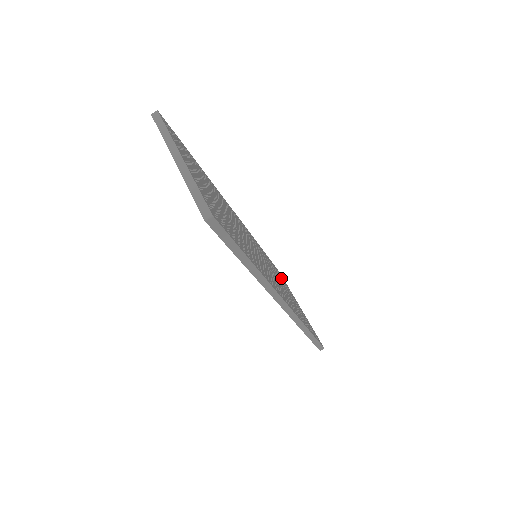
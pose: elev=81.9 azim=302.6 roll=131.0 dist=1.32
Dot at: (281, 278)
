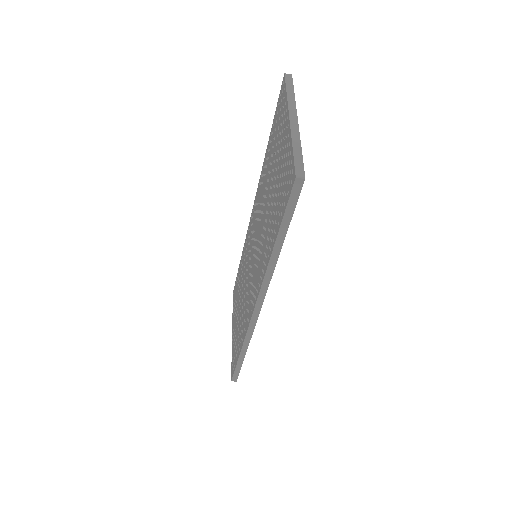
Dot at: occluded
